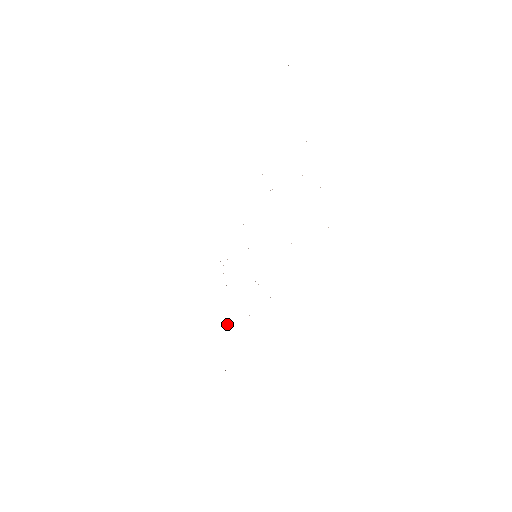
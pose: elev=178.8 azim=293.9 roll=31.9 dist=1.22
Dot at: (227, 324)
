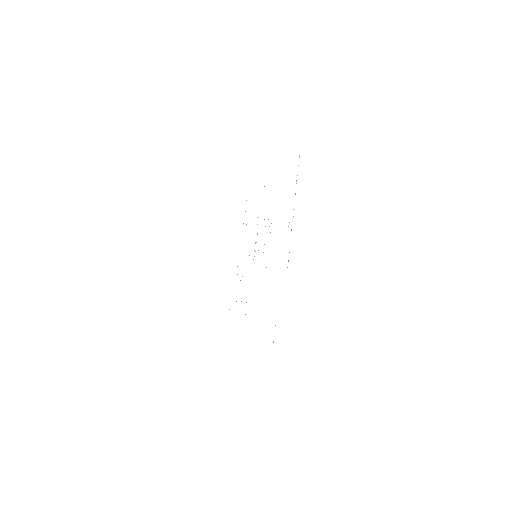
Dot at: (237, 274)
